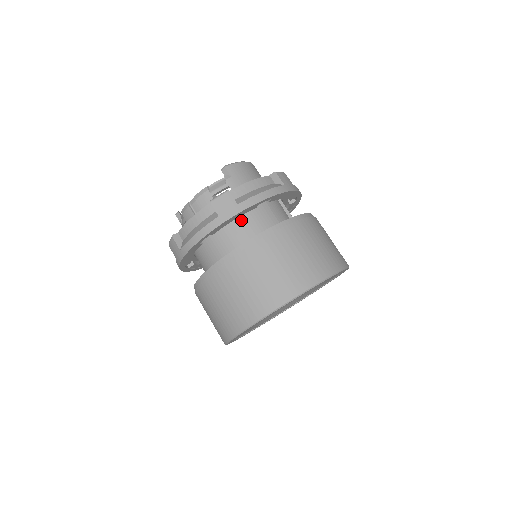
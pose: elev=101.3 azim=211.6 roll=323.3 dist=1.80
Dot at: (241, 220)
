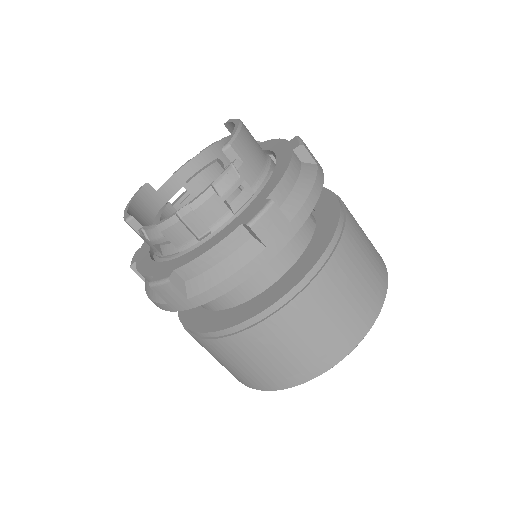
Dot at: occluded
